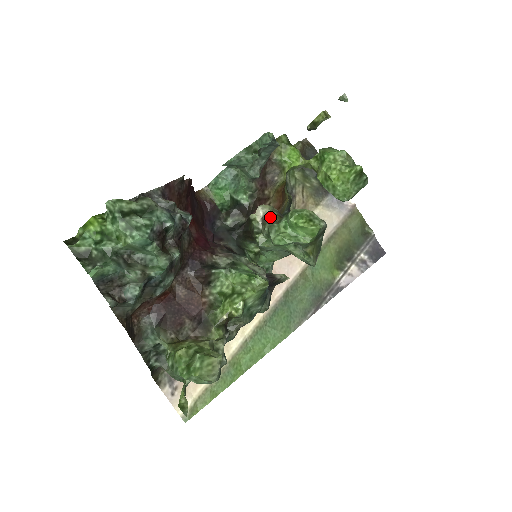
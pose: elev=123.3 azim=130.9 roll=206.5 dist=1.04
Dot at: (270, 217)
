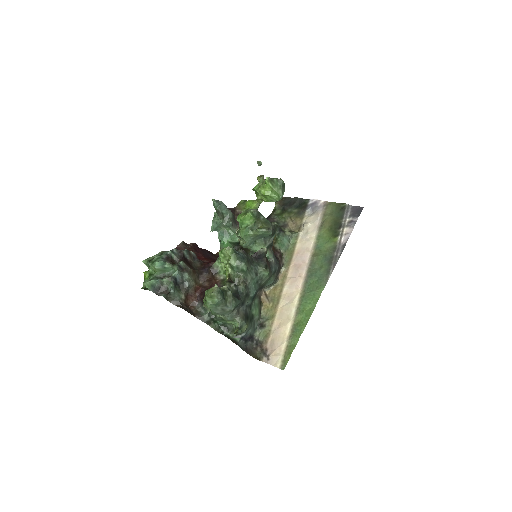
Dot at: occluded
